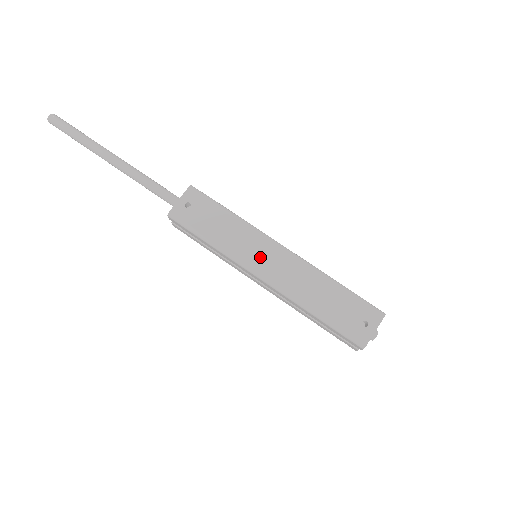
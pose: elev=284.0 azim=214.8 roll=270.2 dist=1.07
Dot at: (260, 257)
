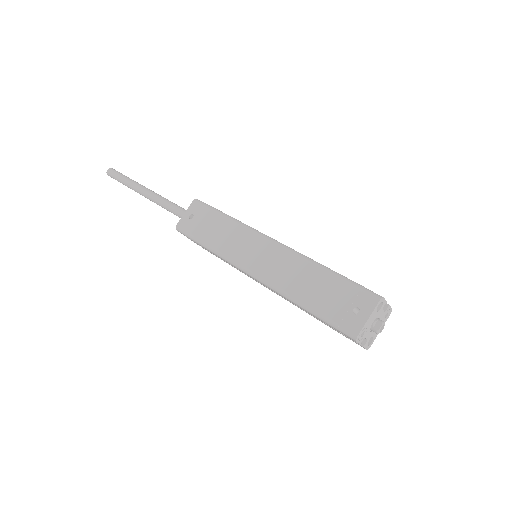
Dot at: (249, 253)
